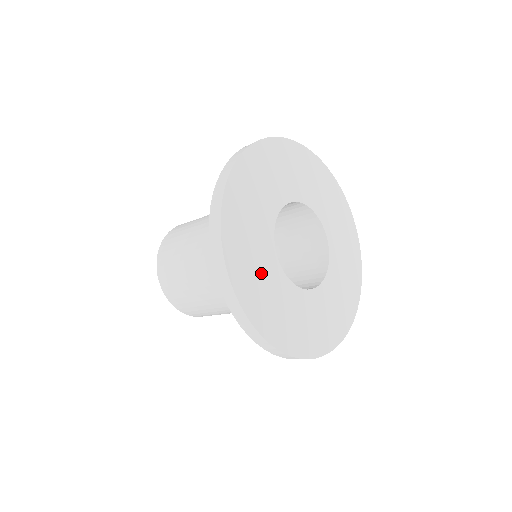
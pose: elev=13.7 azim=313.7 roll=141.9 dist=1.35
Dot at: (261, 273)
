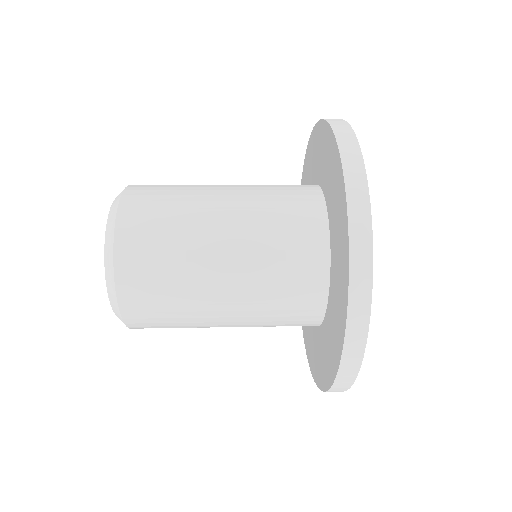
Dot at: occluded
